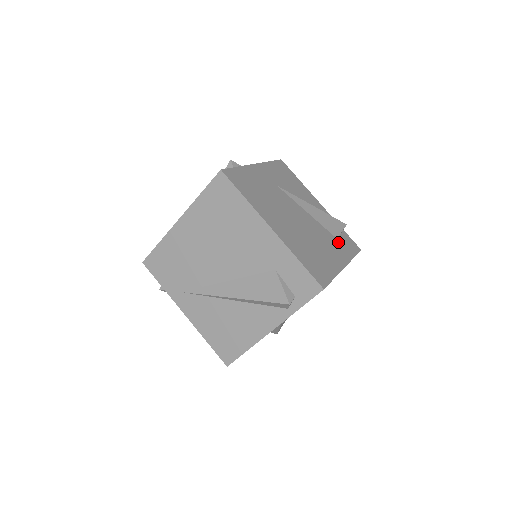
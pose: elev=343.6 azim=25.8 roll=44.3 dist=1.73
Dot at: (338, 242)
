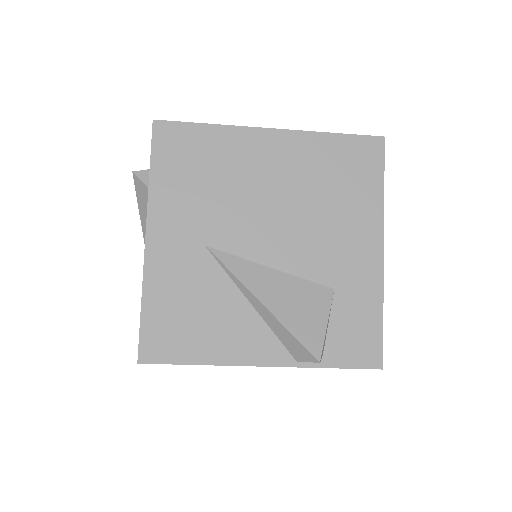
Dot at: occluded
